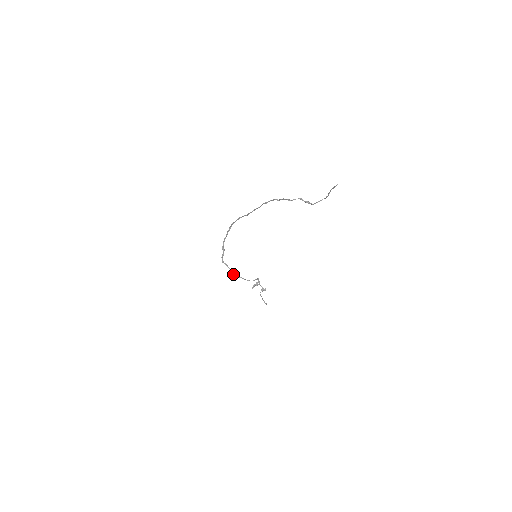
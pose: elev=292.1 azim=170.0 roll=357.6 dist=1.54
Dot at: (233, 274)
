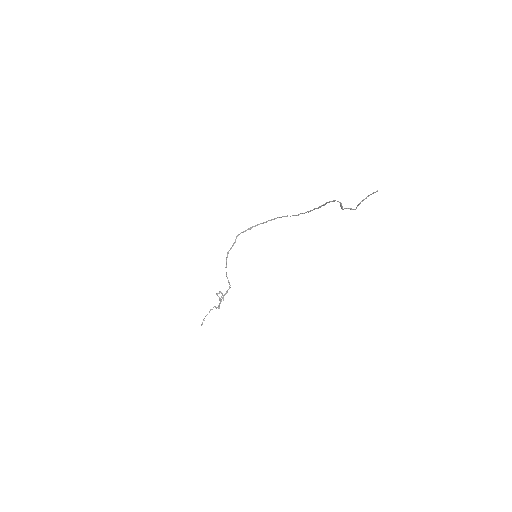
Dot at: (228, 251)
